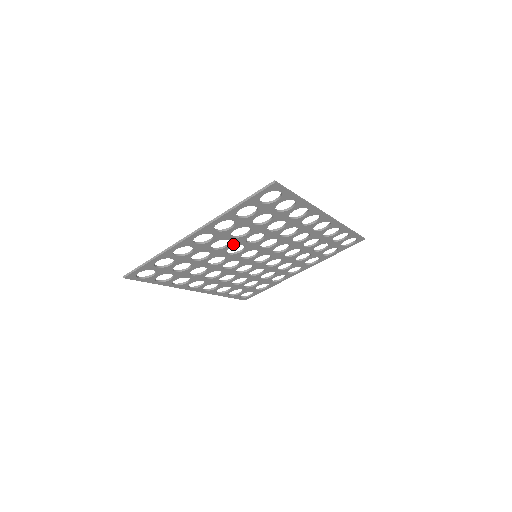
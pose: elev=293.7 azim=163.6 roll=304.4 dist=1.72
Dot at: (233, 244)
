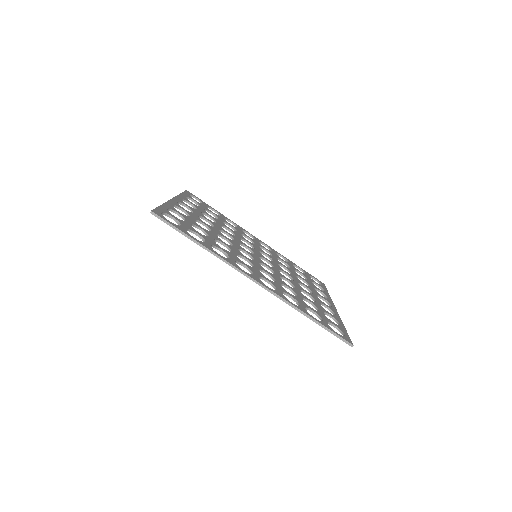
Dot at: occluded
